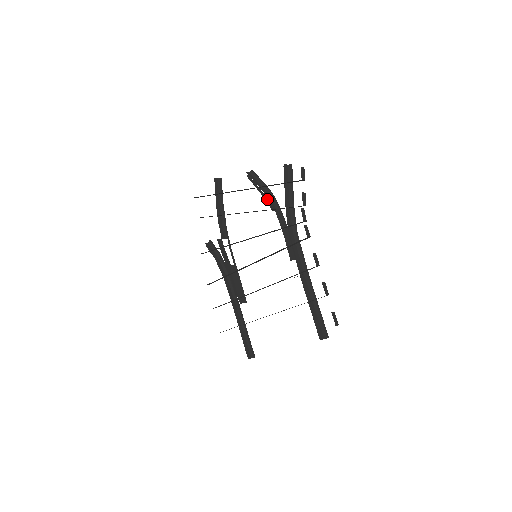
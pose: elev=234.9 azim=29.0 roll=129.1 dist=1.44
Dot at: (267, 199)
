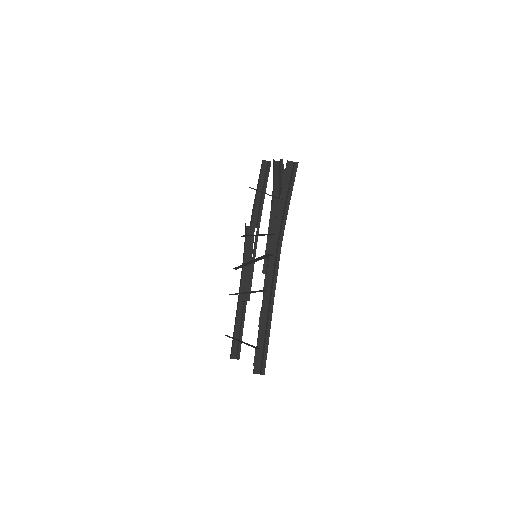
Dot at: (278, 196)
